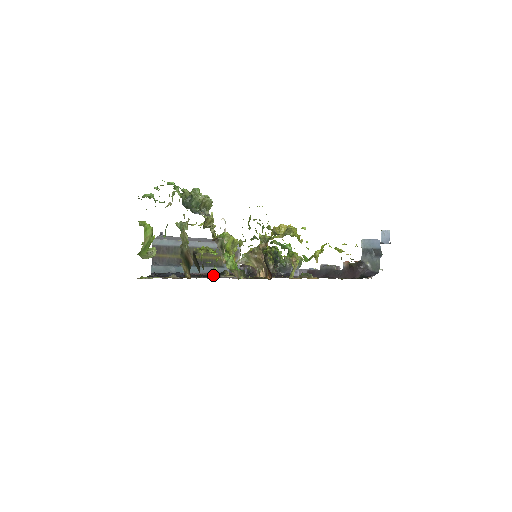
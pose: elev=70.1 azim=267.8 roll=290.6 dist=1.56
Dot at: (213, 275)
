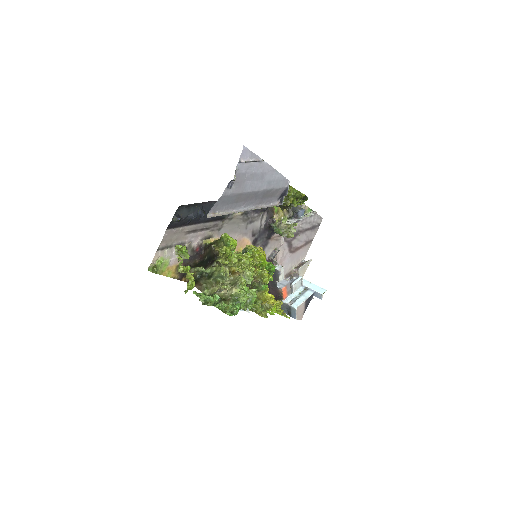
Dot at: occluded
